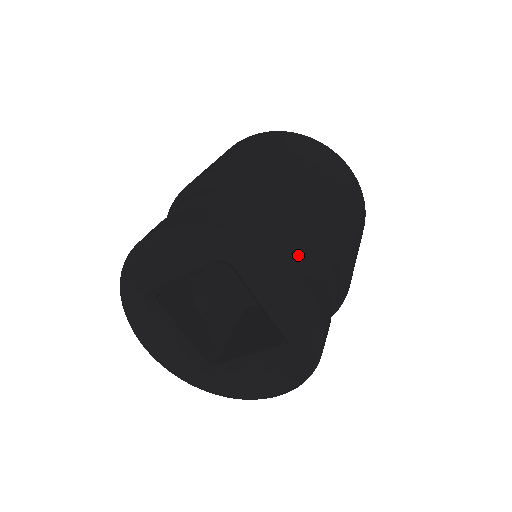
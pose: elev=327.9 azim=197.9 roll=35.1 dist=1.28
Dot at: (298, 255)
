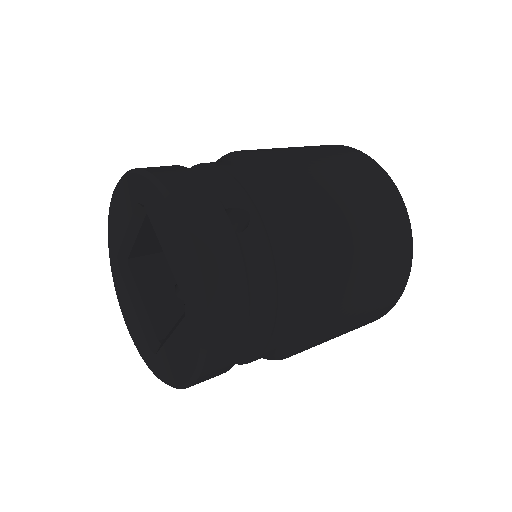
Dot at: (197, 195)
